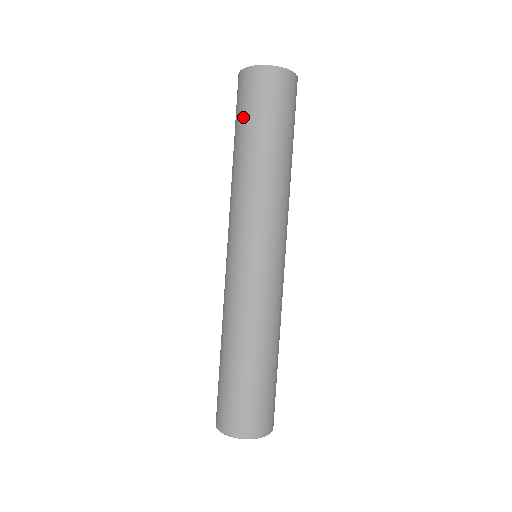
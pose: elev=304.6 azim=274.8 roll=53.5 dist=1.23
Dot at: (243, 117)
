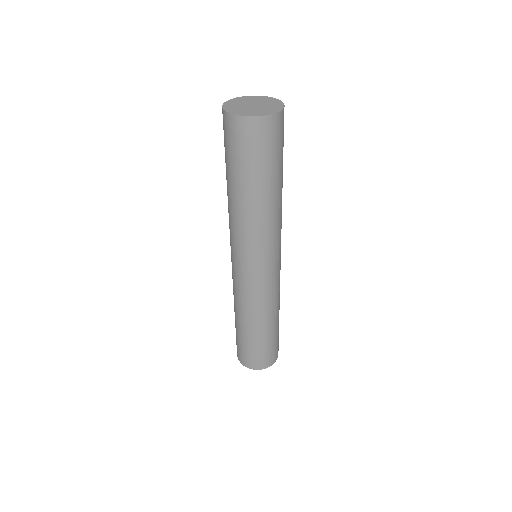
Dot at: occluded
